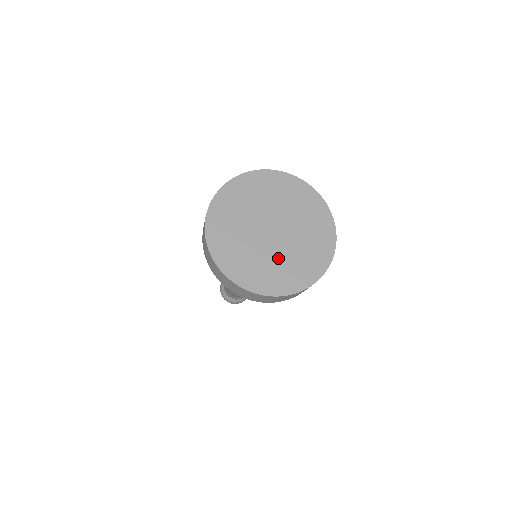
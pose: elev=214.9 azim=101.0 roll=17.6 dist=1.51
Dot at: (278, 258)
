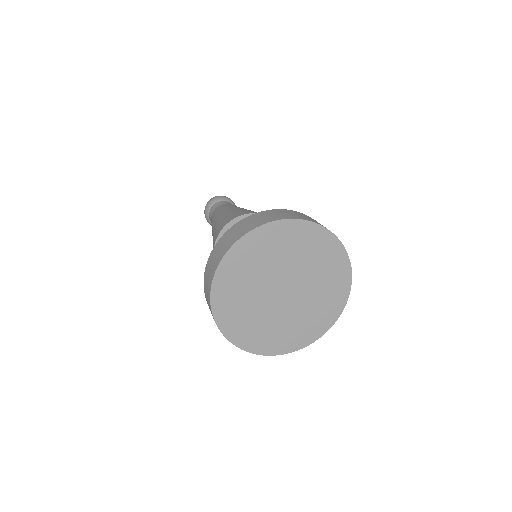
Dot at: (272, 319)
